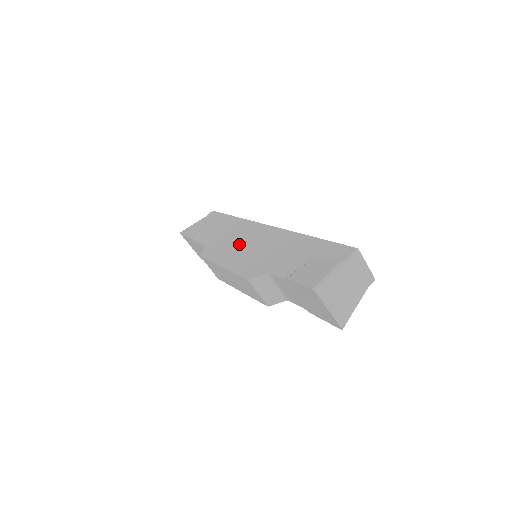
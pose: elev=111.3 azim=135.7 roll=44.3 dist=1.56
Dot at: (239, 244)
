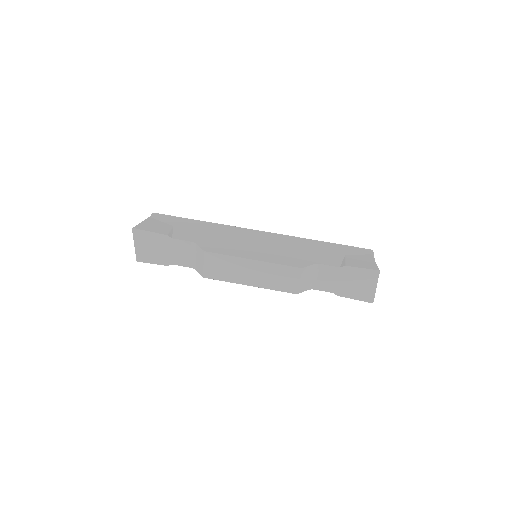
Dot at: (249, 243)
